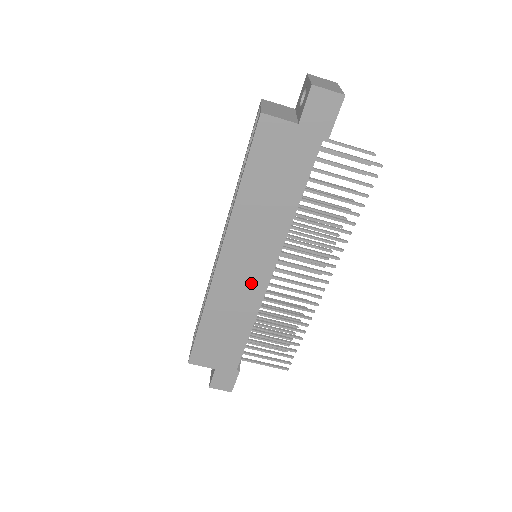
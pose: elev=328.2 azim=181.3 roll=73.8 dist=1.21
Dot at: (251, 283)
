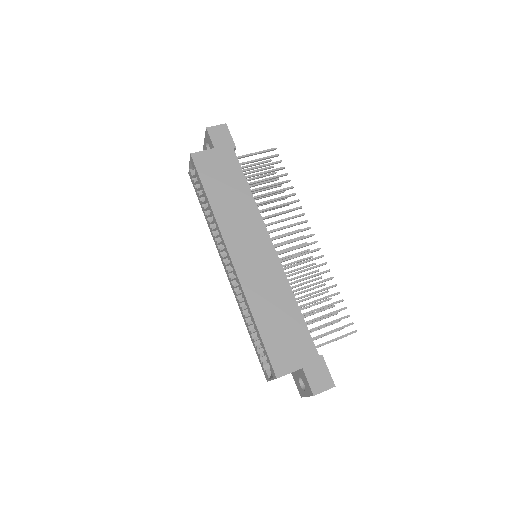
Dot at: (265, 262)
